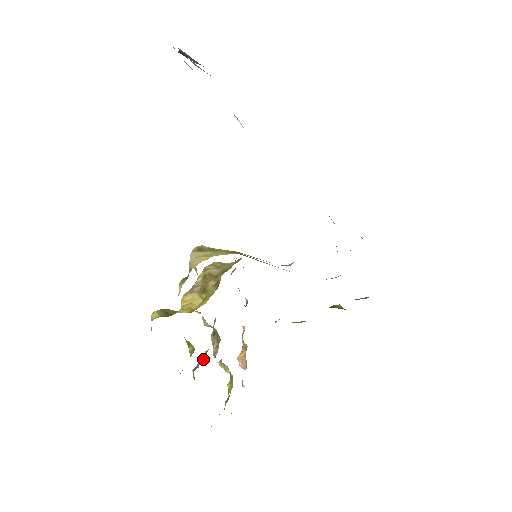
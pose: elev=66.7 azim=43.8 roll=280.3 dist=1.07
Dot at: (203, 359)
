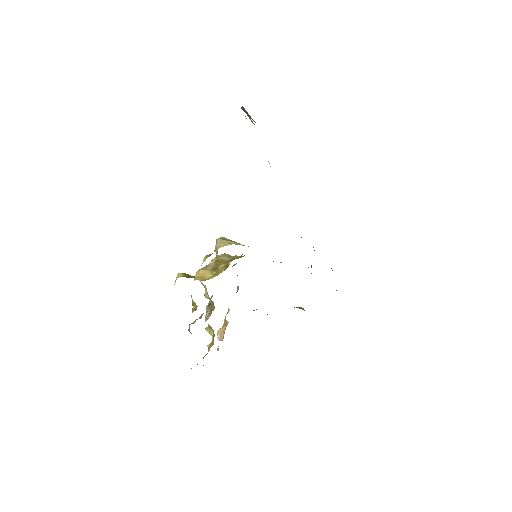
Dot at: occluded
